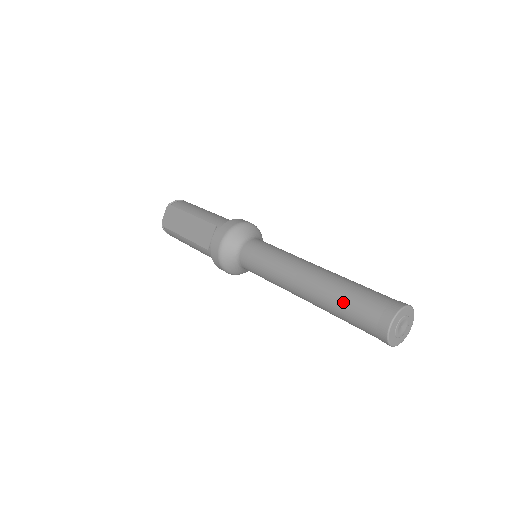
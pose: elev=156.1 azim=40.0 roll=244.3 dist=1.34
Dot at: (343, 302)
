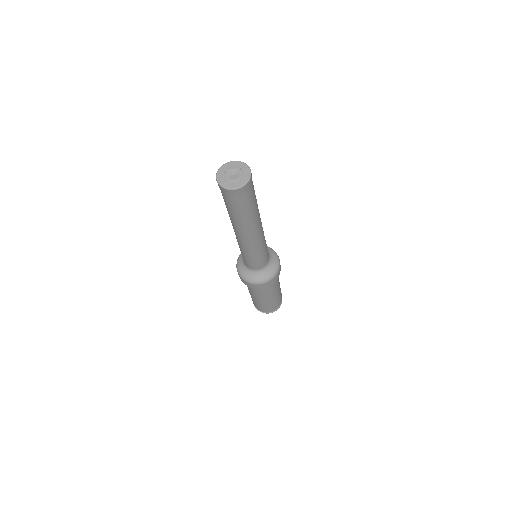
Dot at: occluded
